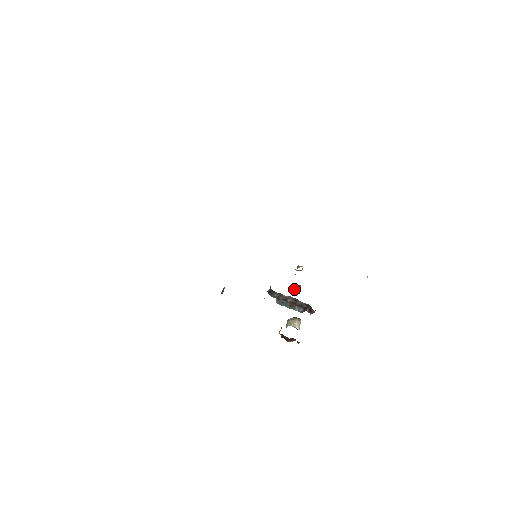
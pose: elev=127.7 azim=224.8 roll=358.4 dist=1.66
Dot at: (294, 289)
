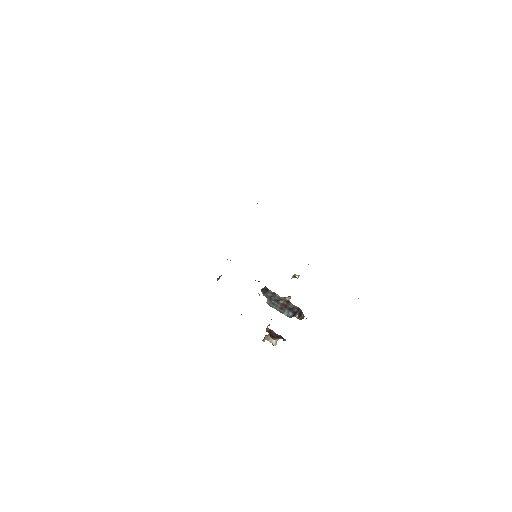
Dot at: occluded
